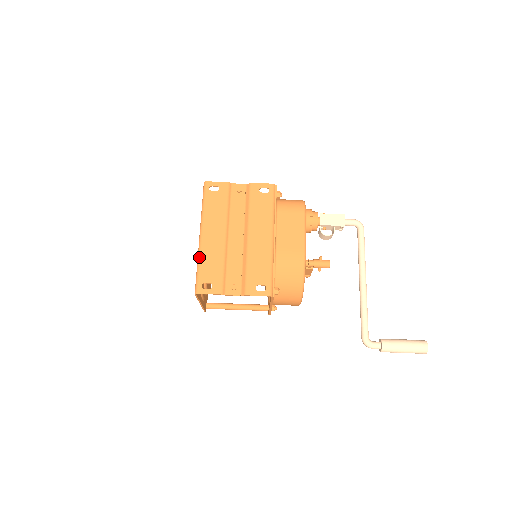
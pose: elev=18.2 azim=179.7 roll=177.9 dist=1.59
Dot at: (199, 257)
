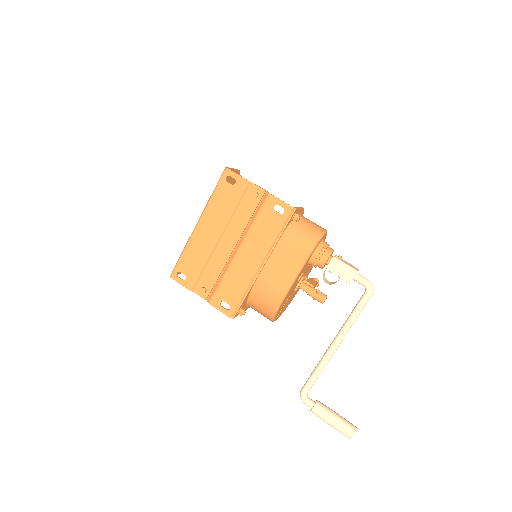
Dot at: (186, 245)
